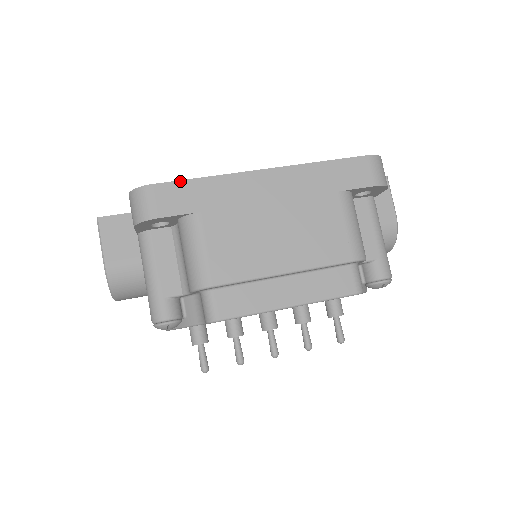
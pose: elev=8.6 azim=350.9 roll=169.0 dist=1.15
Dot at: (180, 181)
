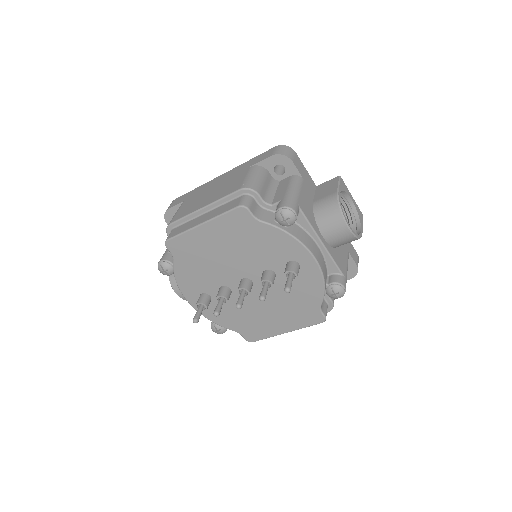
Dot at: (185, 194)
